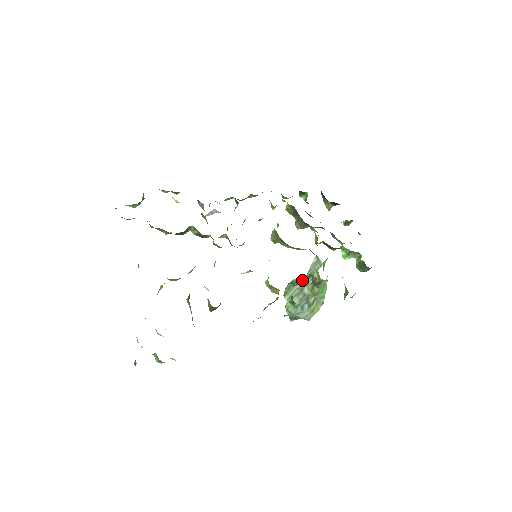
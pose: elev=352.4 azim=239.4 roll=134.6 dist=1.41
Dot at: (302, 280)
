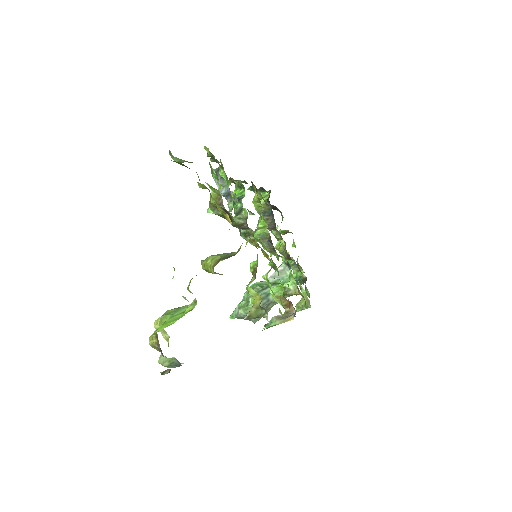
Dot at: occluded
